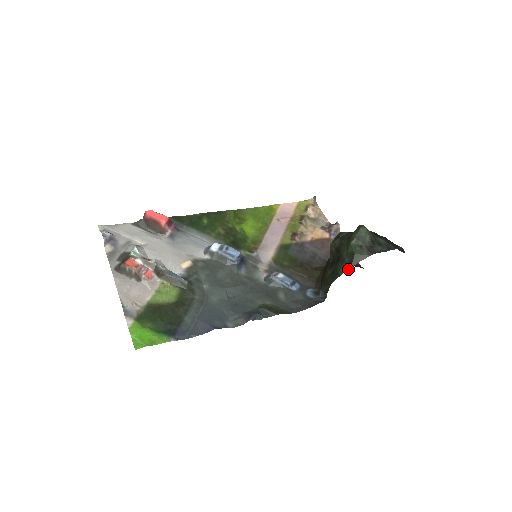
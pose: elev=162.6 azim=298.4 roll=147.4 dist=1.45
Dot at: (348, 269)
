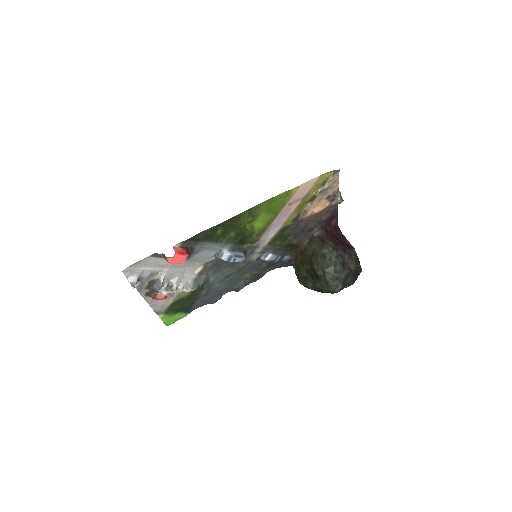
Dot at: occluded
